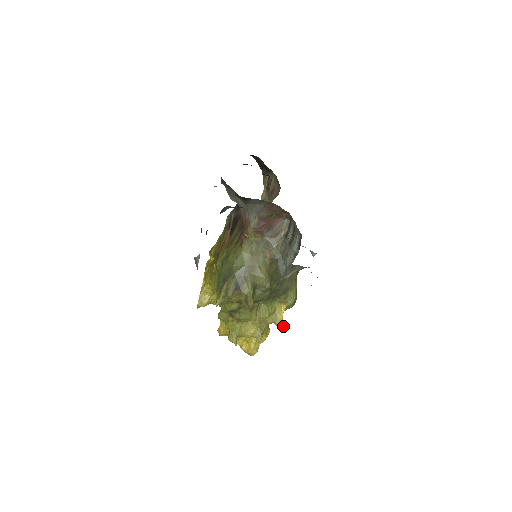
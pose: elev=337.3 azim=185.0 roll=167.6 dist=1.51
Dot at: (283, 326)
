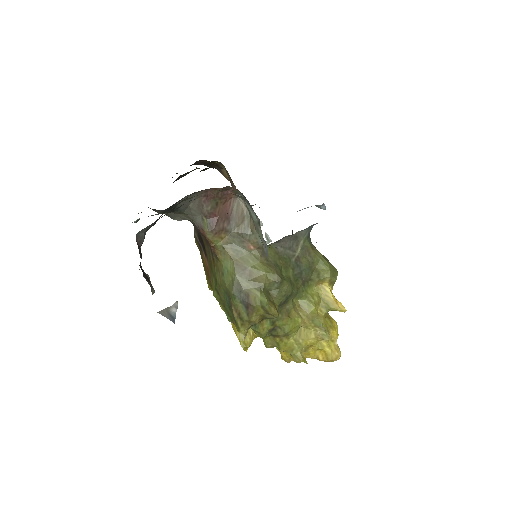
Dot at: (342, 306)
